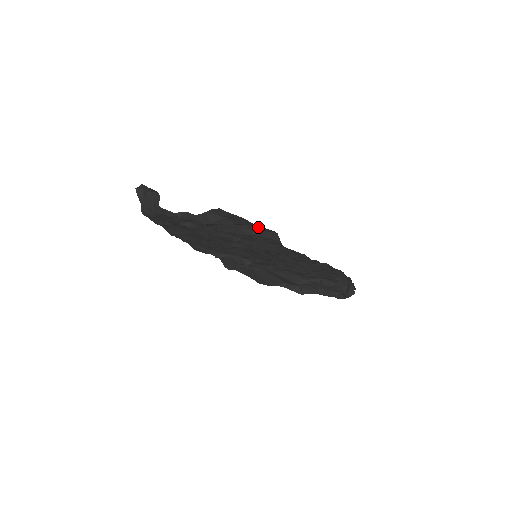
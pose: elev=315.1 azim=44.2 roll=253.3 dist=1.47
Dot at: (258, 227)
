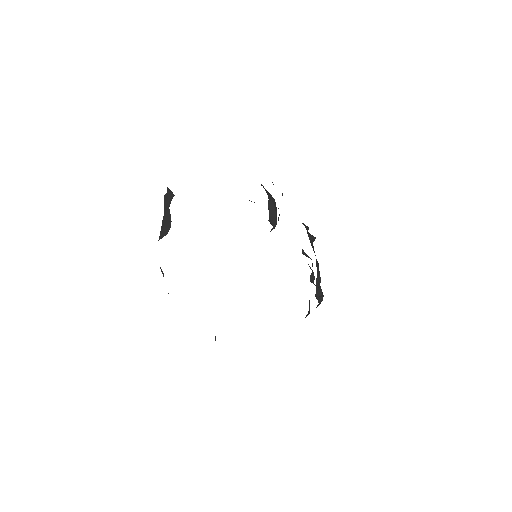
Dot at: occluded
